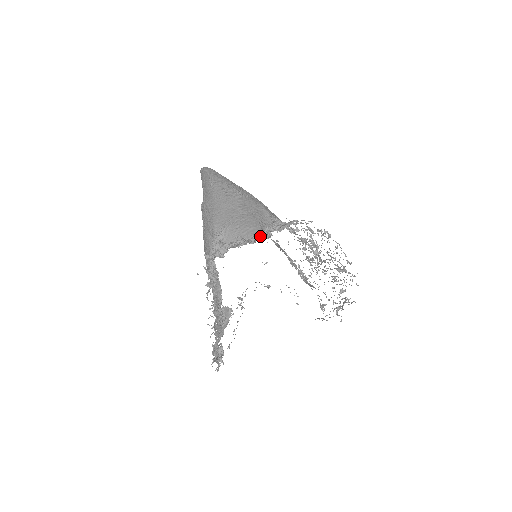
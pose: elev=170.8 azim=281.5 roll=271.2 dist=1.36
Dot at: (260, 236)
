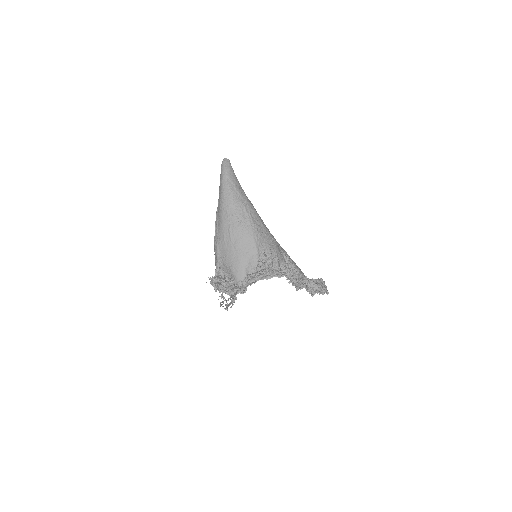
Dot at: (237, 293)
